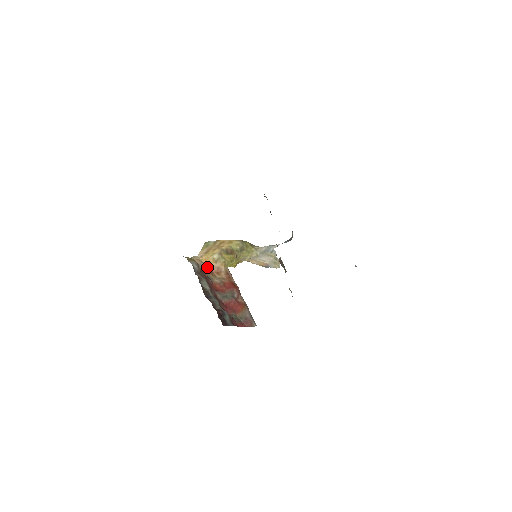
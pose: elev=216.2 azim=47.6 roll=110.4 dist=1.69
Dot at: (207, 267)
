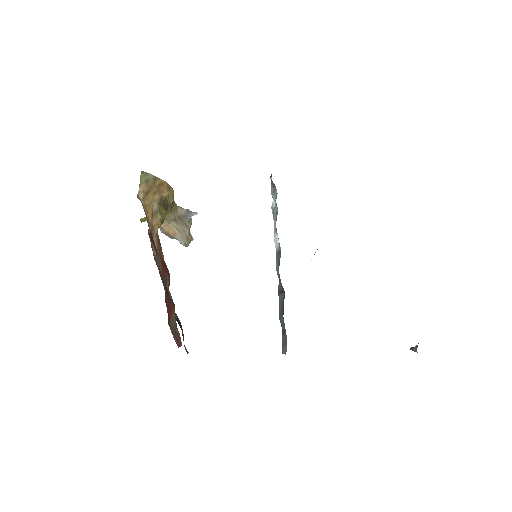
Dot at: (148, 223)
